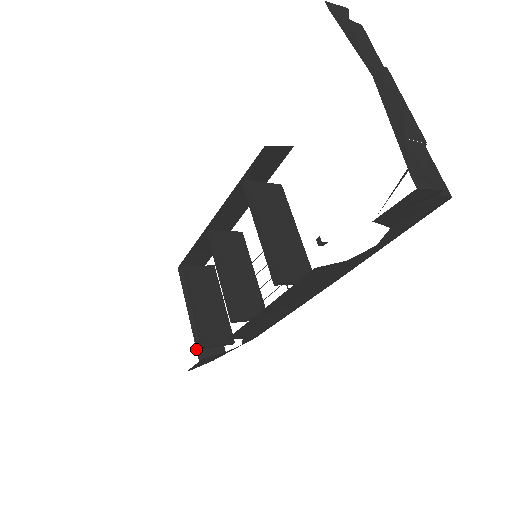
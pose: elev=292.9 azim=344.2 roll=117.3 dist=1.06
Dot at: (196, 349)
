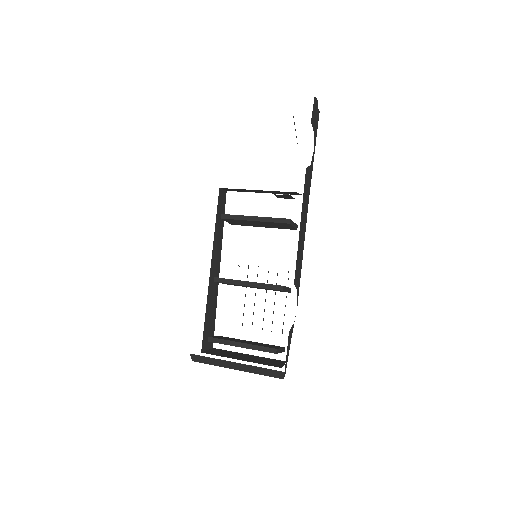
Dot at: occluded
